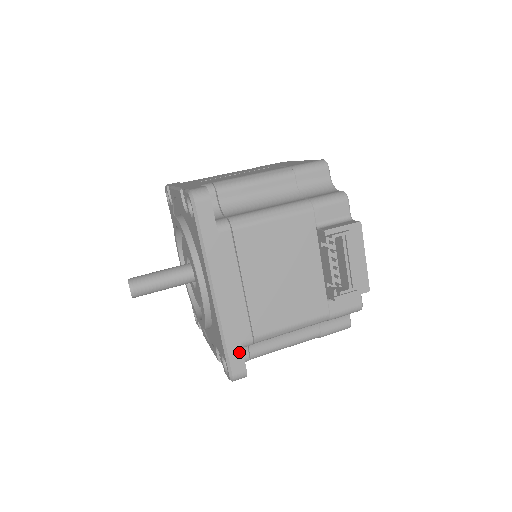
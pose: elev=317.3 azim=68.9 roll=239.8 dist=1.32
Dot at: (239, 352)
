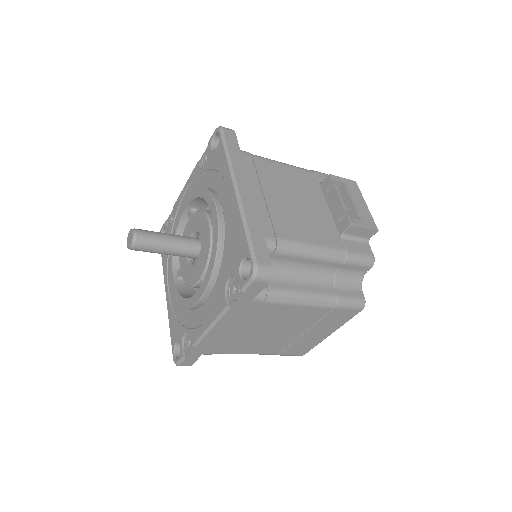
Dot at: (263, 244)
